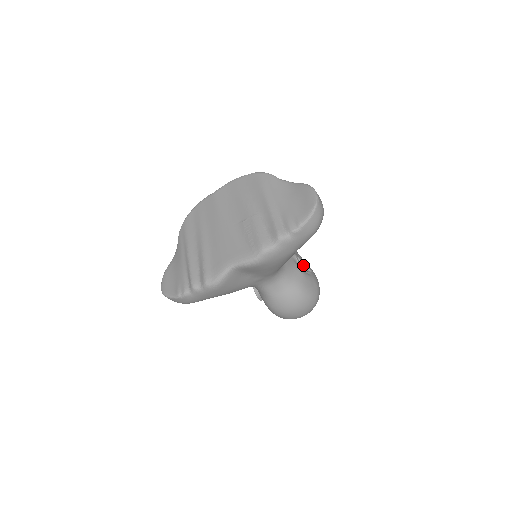
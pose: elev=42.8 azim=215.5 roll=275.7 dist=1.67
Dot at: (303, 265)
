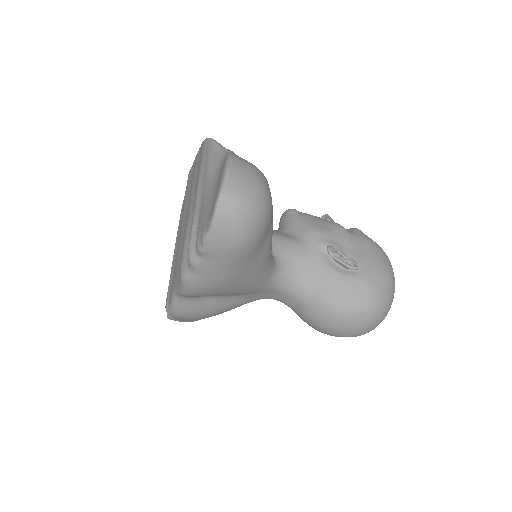
Dot at: (337, 261)
